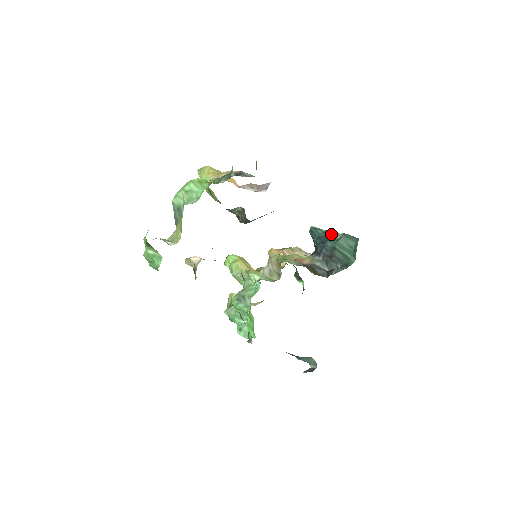
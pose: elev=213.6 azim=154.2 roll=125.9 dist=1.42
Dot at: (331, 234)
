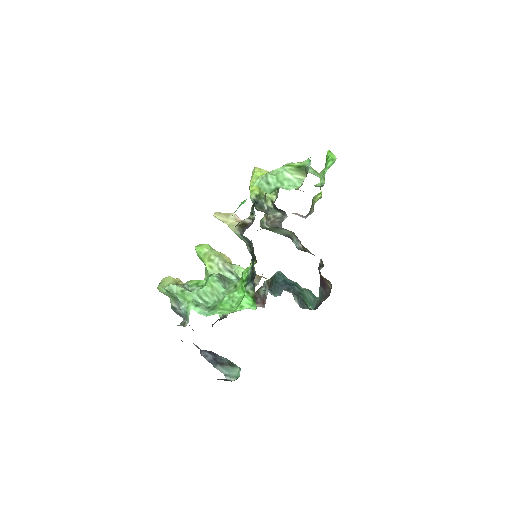
Dot at: (297, 284)
